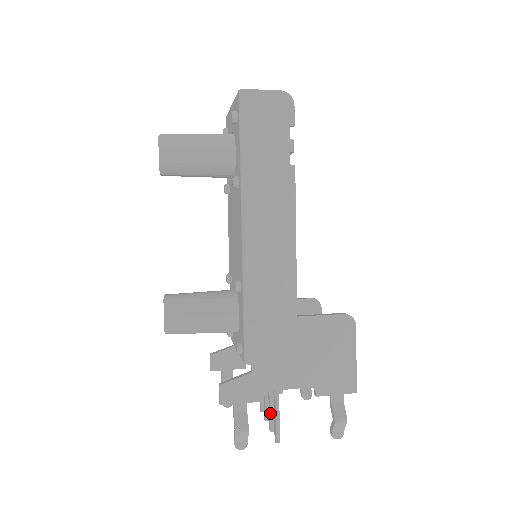
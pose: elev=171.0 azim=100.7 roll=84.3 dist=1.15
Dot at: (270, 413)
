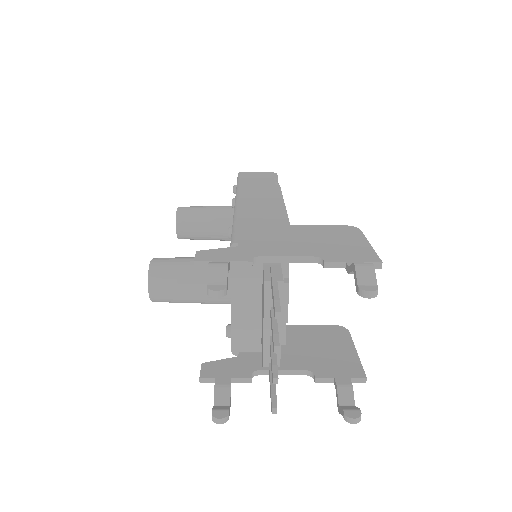
Dot at: (272, 327)
